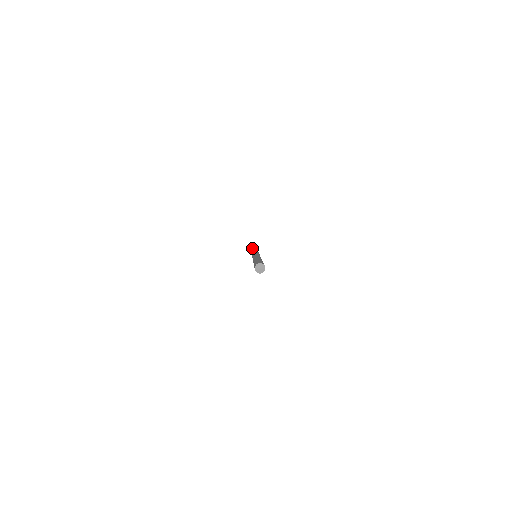
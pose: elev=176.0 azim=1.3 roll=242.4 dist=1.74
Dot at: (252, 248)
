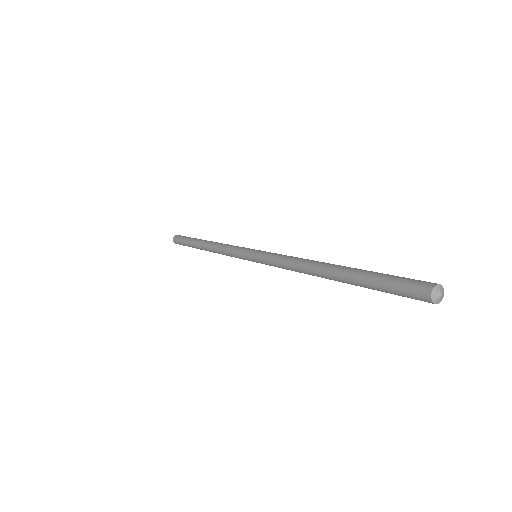
Dot at: occluded
